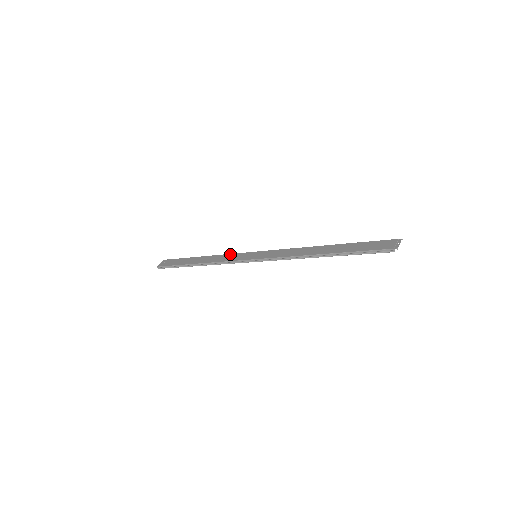
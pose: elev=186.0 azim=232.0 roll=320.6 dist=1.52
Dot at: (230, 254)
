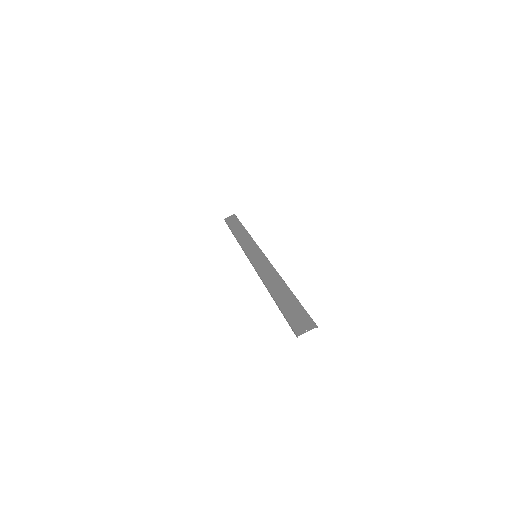
Dot at: (252, 240)
